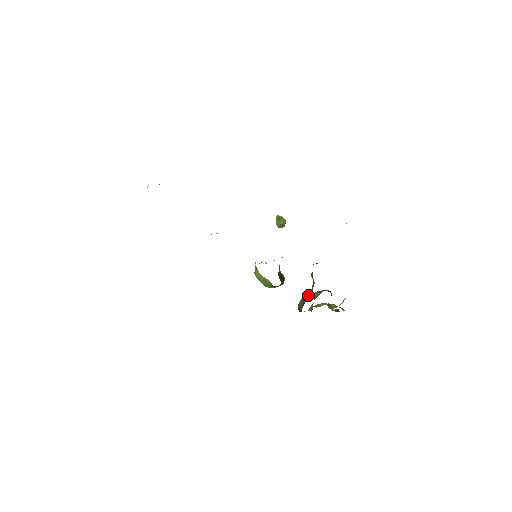
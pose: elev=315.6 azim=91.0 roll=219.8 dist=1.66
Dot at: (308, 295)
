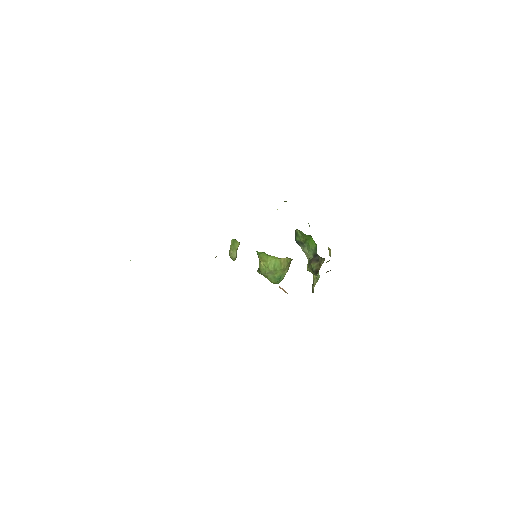
Dot at: (313, 253)
